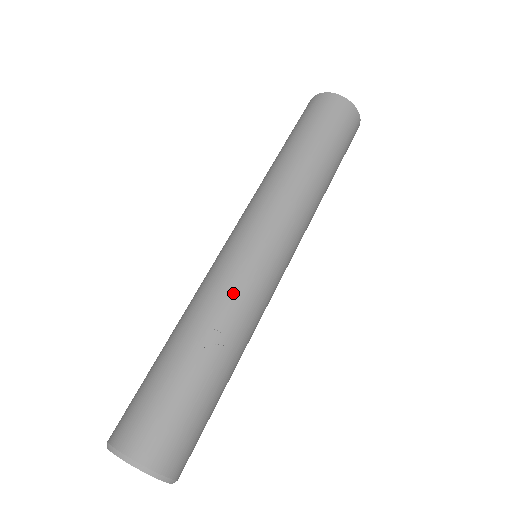
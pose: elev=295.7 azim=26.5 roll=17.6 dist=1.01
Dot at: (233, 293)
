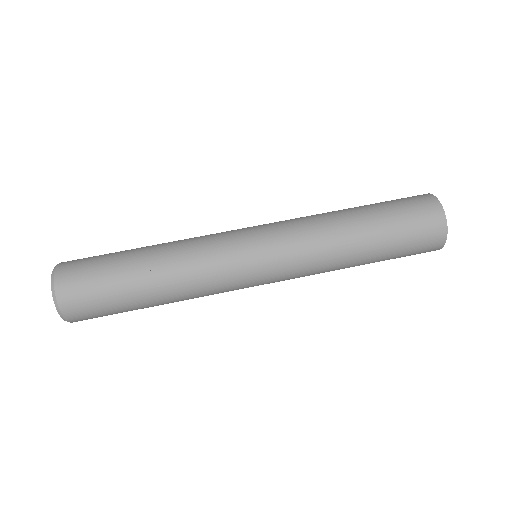
Dot at: (204, 261)
